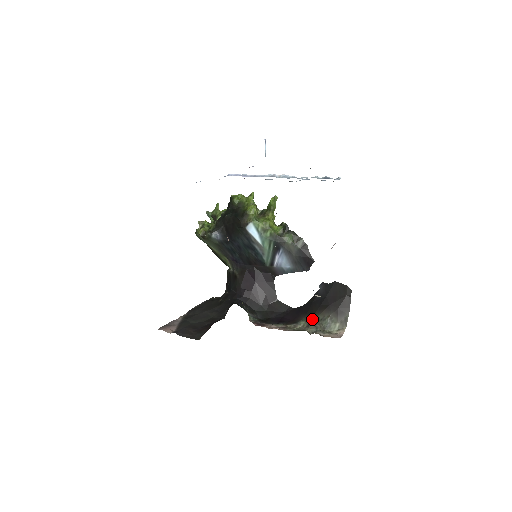
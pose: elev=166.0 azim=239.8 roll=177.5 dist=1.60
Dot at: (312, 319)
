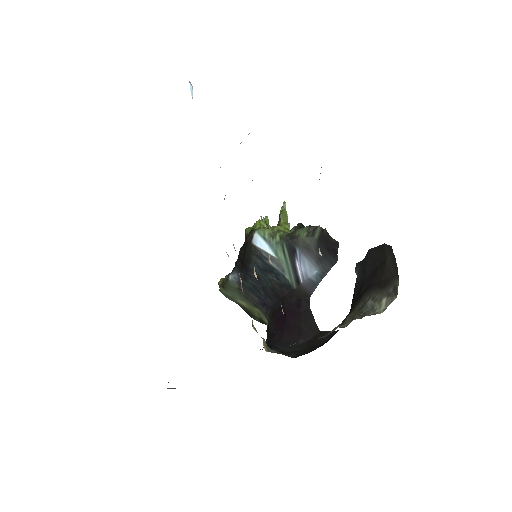
Dot at: (349, 314)
